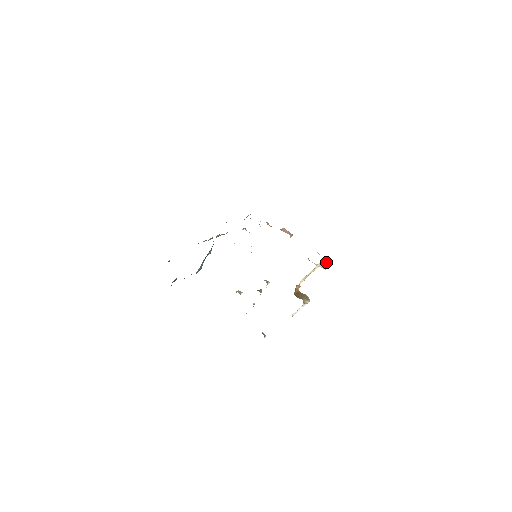
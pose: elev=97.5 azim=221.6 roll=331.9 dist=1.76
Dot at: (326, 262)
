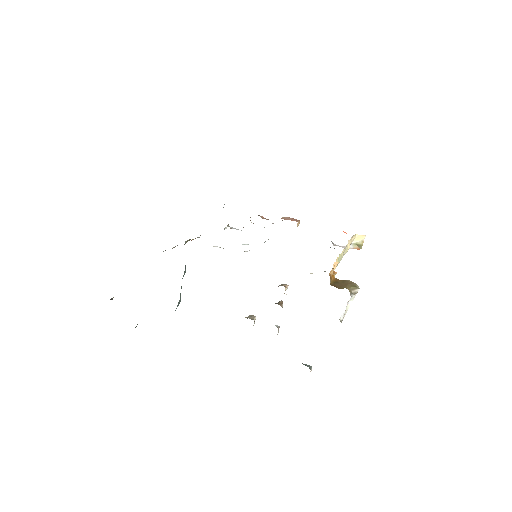
Dot at: (358, 238)
